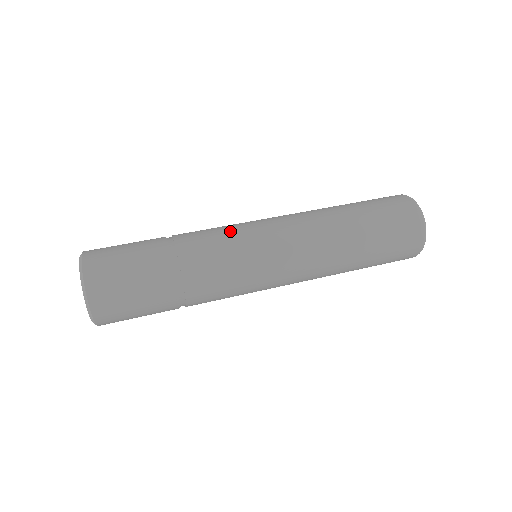
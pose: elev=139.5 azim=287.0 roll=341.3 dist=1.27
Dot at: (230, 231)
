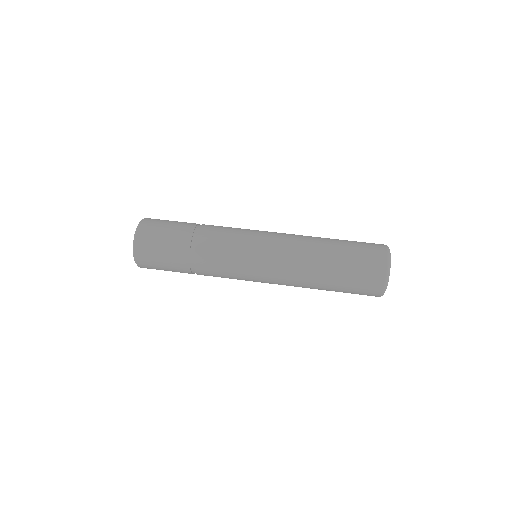
Dot at: (236, 244)
